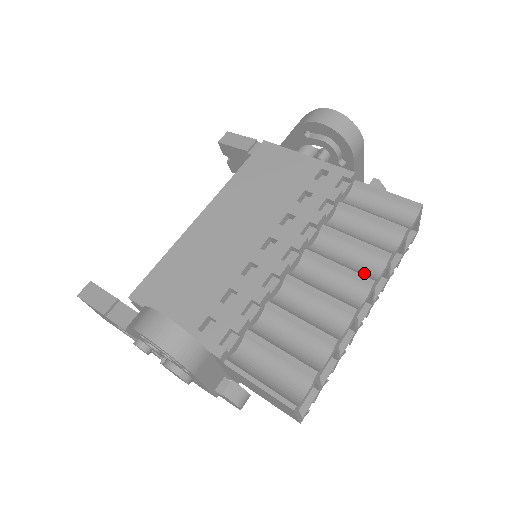
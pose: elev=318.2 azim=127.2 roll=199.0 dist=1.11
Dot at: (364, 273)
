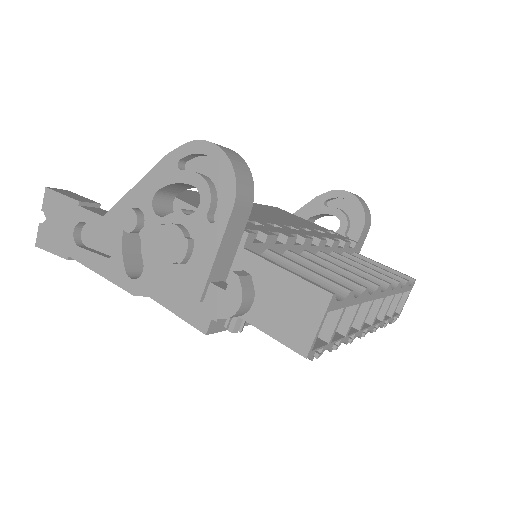
Dot at: occluded
